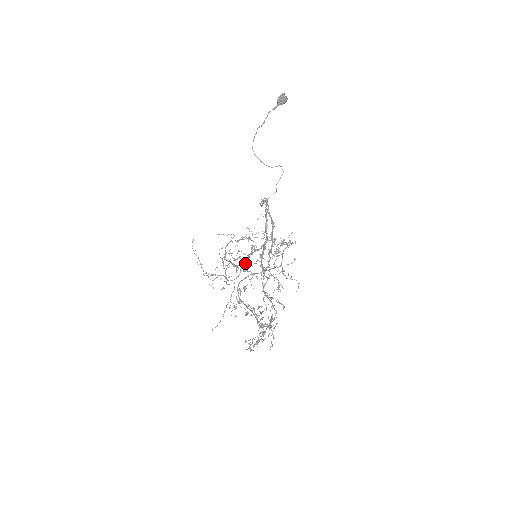
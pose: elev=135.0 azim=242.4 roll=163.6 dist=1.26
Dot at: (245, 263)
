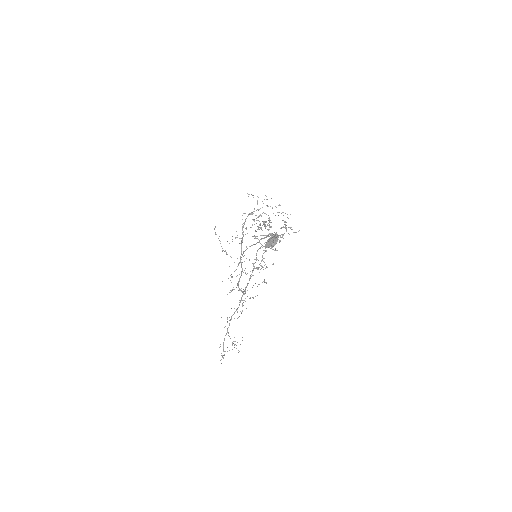
Dot at: (242, 270)
